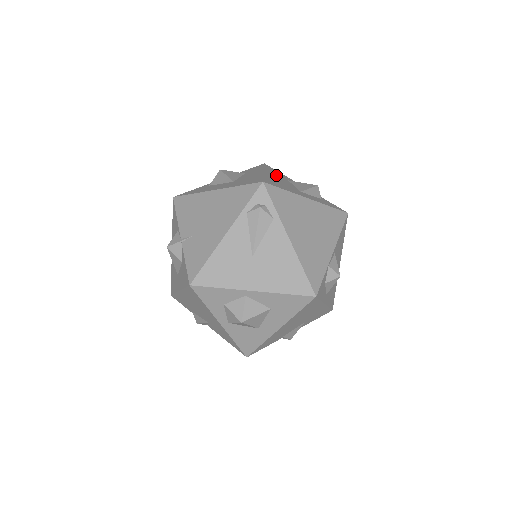
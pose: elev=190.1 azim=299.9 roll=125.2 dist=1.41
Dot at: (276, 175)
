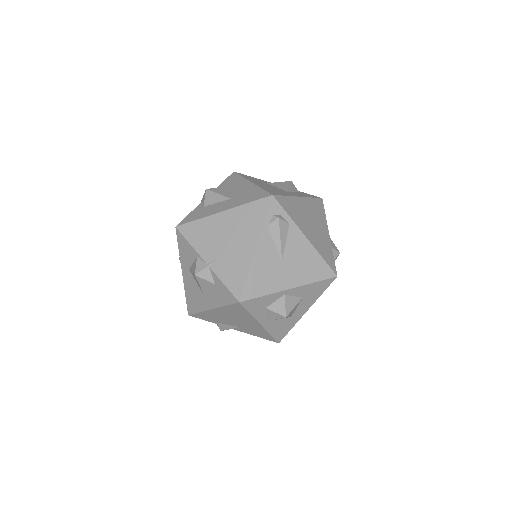
Dot at: (257, 182)
